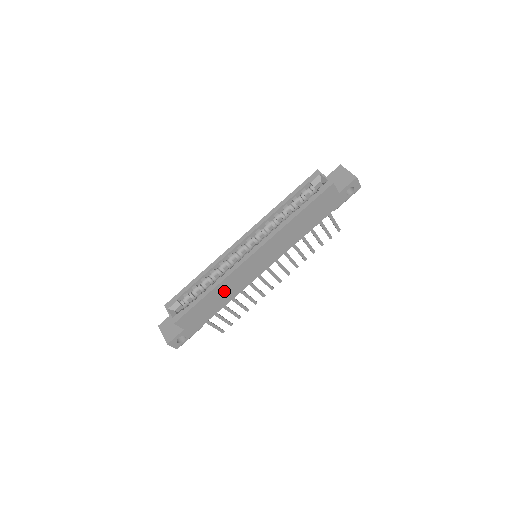
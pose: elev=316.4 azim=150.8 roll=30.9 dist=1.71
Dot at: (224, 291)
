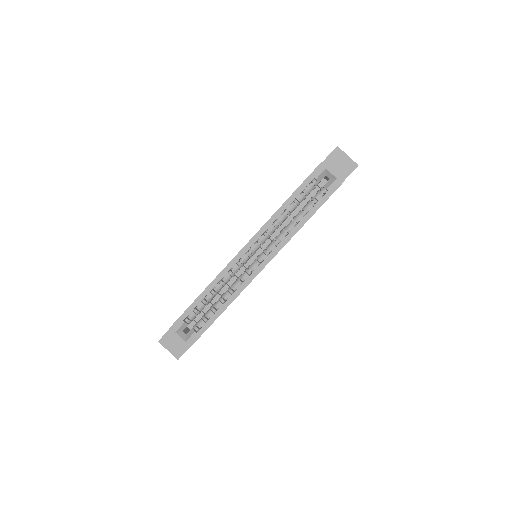
Dot at: occluded
